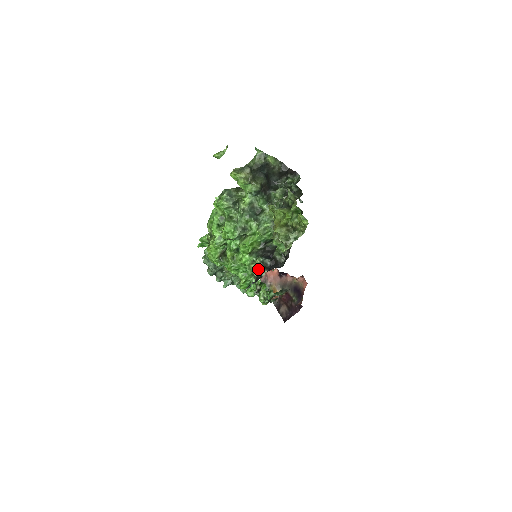
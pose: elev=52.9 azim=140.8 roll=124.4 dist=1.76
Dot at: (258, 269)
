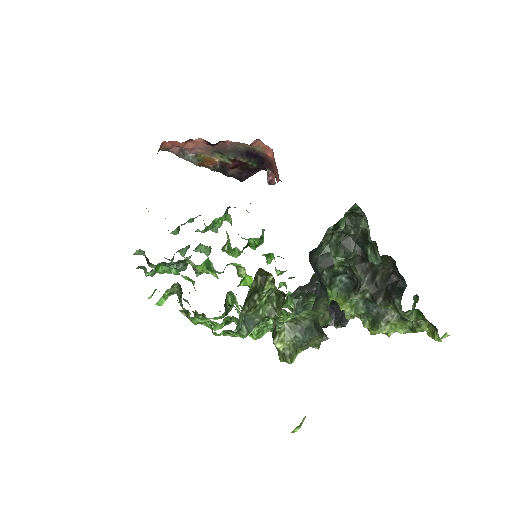
Dot at: occluded
